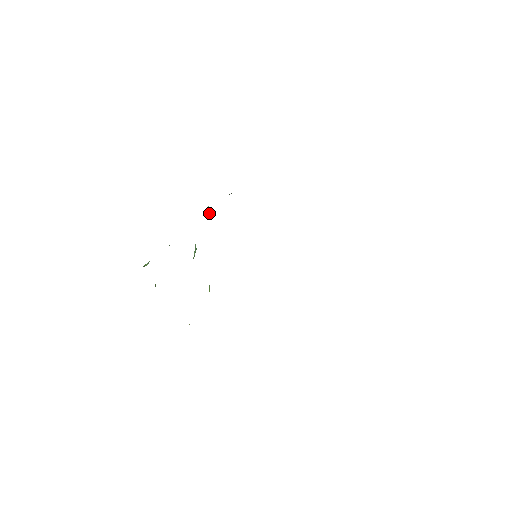
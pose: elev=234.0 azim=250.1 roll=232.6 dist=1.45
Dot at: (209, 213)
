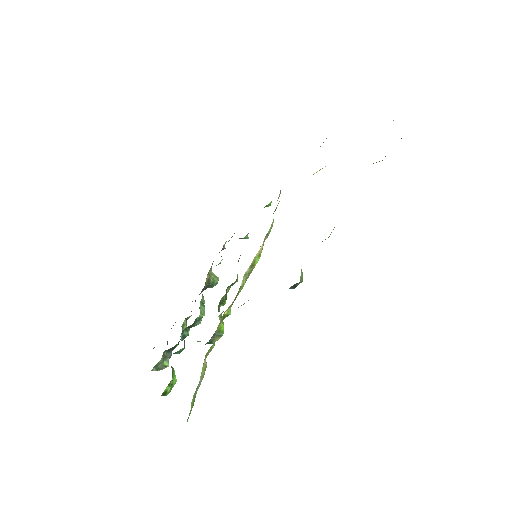
Dot at: (213, 278)
